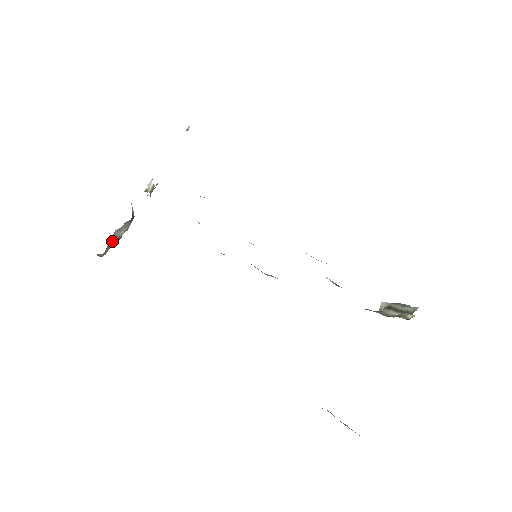
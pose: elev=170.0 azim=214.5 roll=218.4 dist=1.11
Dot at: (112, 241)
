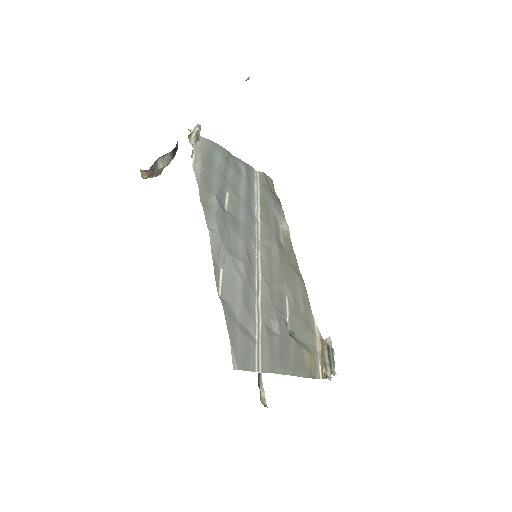
Dot at: (154, 169)
